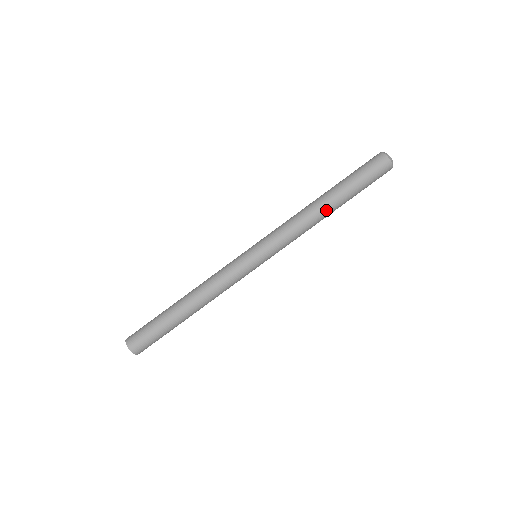
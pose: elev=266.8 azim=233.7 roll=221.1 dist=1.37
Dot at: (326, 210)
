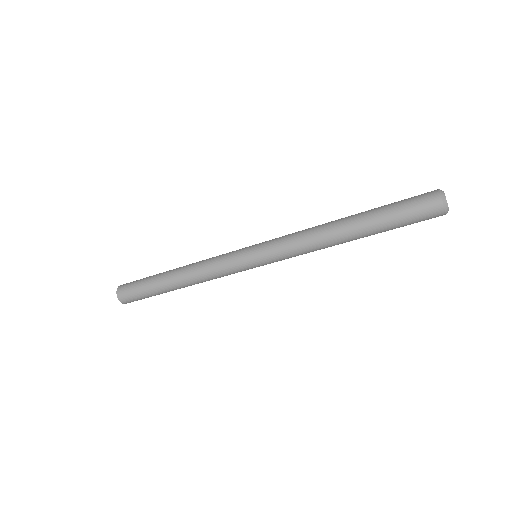
Dot at: (347, 241)
